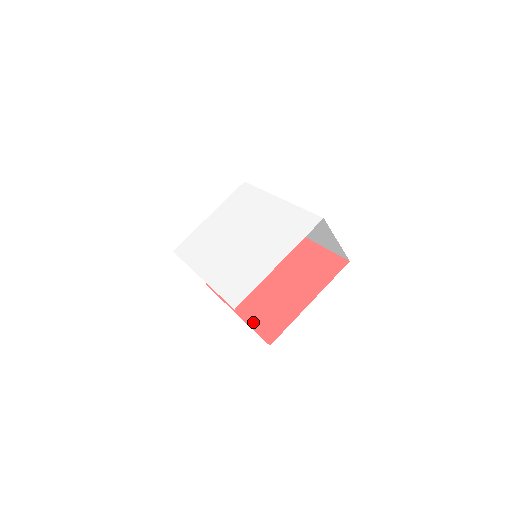
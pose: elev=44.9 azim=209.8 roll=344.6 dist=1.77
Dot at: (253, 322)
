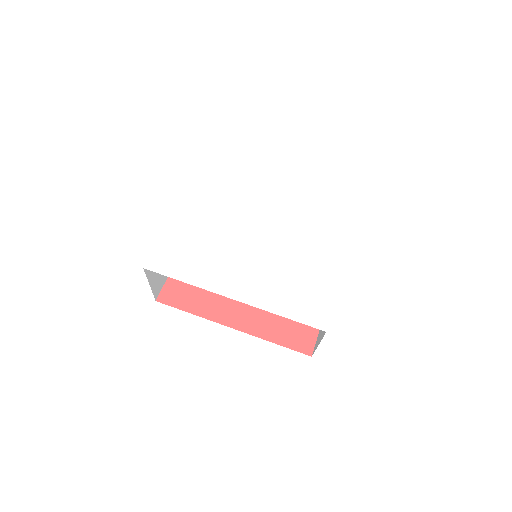
Dot at: (271, 335)
